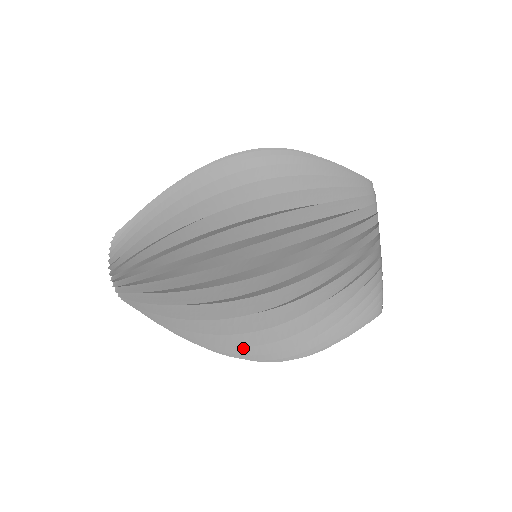
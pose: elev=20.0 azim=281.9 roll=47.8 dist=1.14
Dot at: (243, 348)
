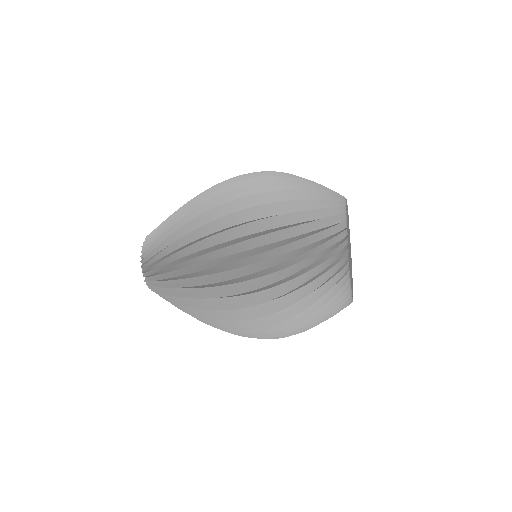
Dot at: (242, 323)
